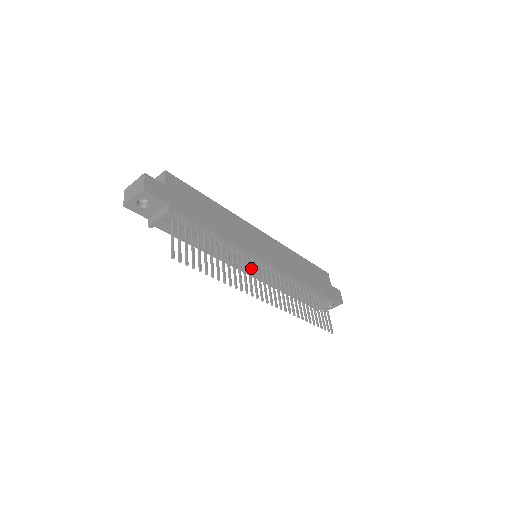
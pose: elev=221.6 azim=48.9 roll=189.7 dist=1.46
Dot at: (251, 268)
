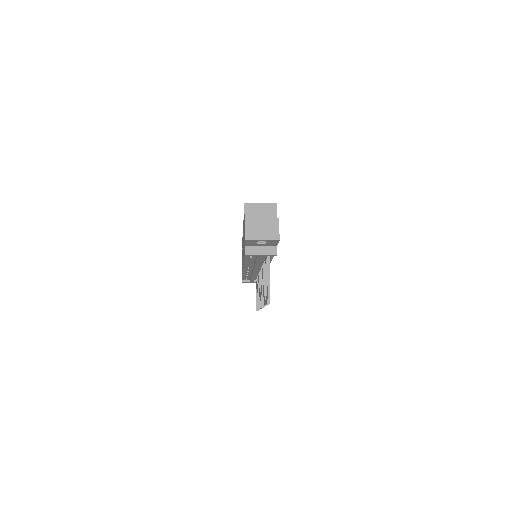
Dot at: (255, 271)
